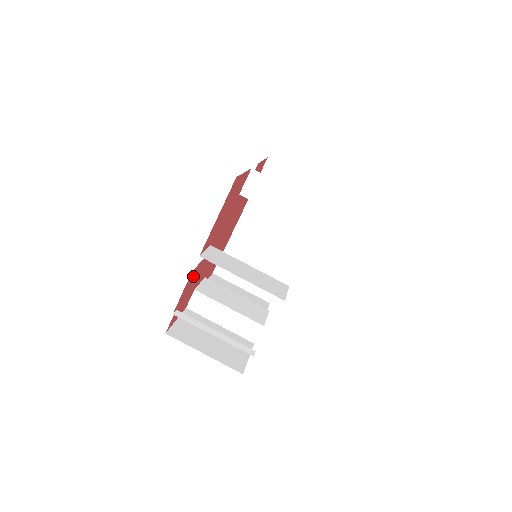
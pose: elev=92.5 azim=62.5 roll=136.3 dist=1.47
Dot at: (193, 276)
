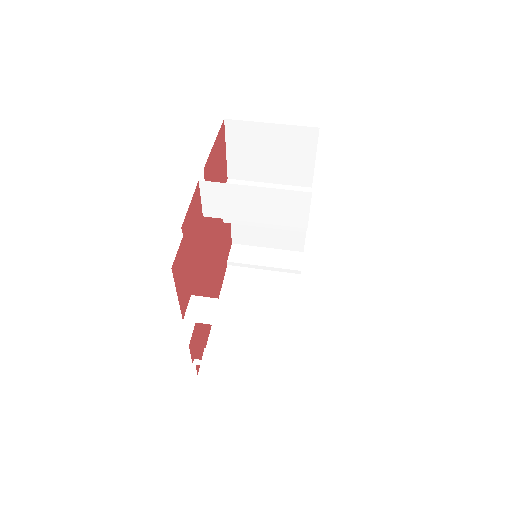
Dot at: (196, 215)
